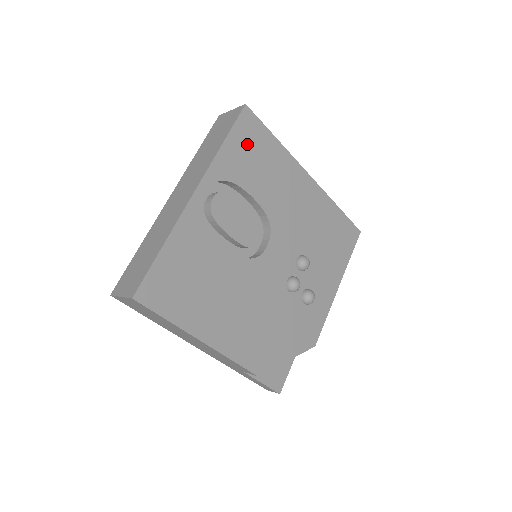
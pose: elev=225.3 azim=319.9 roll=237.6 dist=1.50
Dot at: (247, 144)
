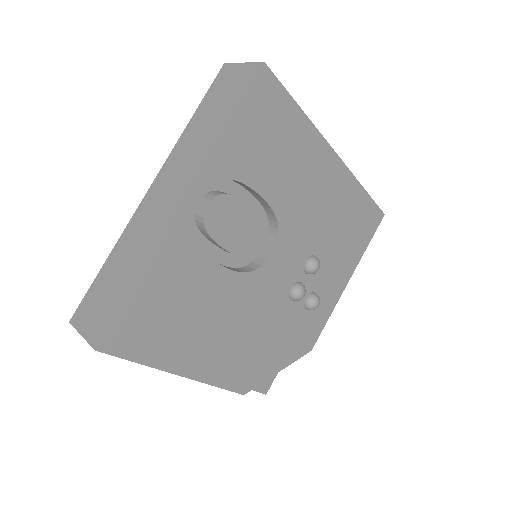
Dot at: (260, 123)
